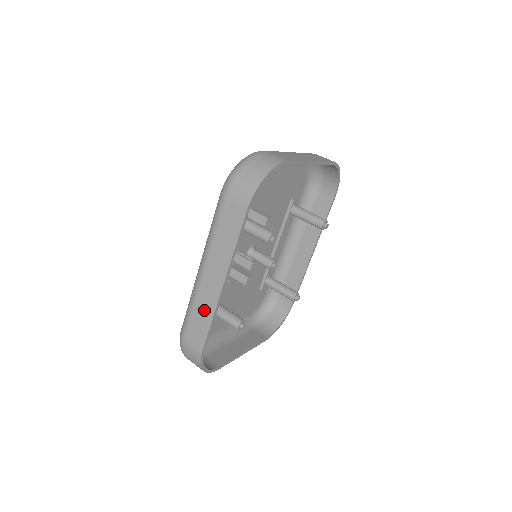
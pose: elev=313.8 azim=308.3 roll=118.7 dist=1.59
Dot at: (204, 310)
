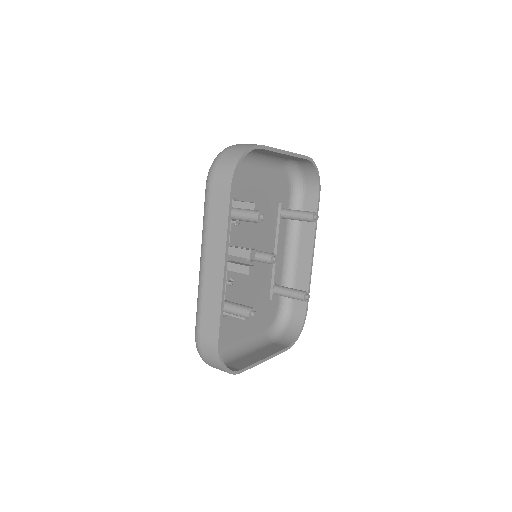
Dot at: (212, 299)
